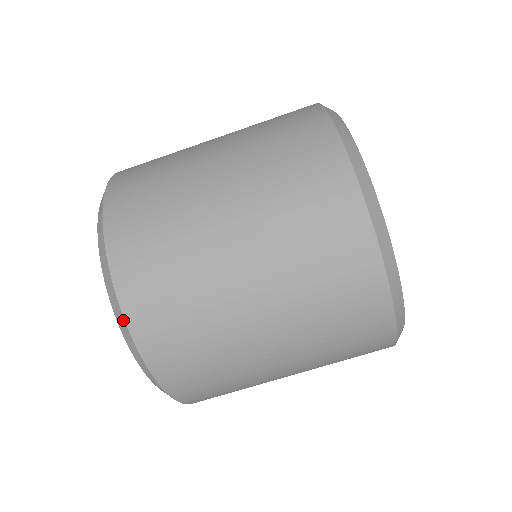
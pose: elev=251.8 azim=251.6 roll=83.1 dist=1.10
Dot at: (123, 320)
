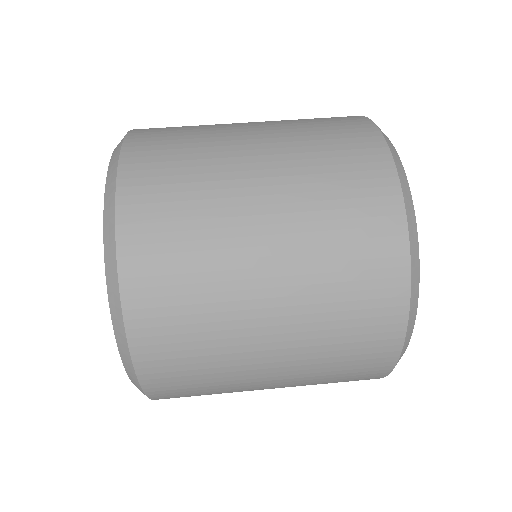
Dot at: (125, 135)
